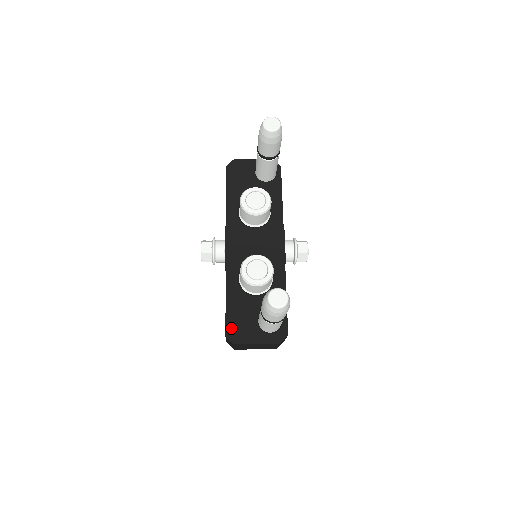
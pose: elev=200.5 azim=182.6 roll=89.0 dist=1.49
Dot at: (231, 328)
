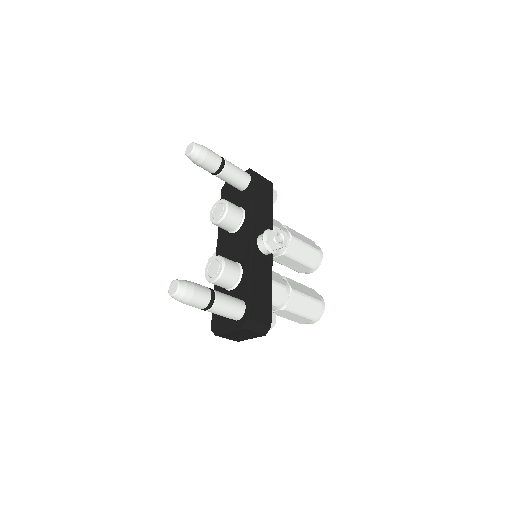
Dot at: (214, 322)
